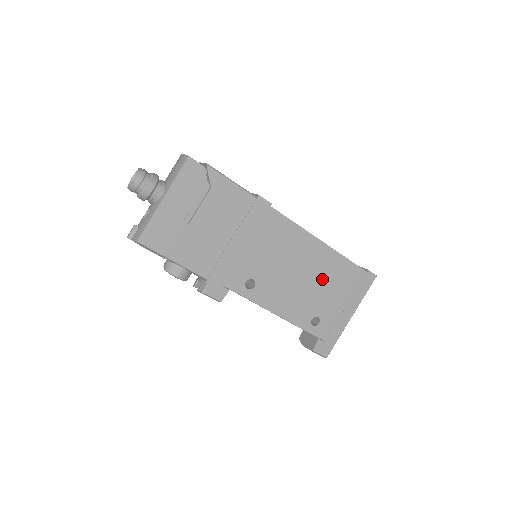
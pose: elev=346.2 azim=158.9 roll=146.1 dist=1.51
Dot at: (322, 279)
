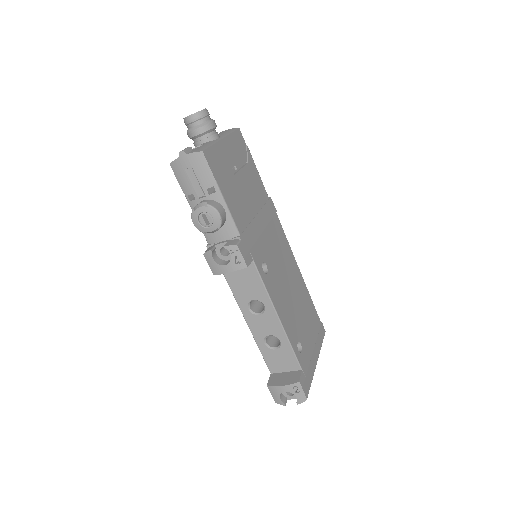
Dot at: (301, 306)
